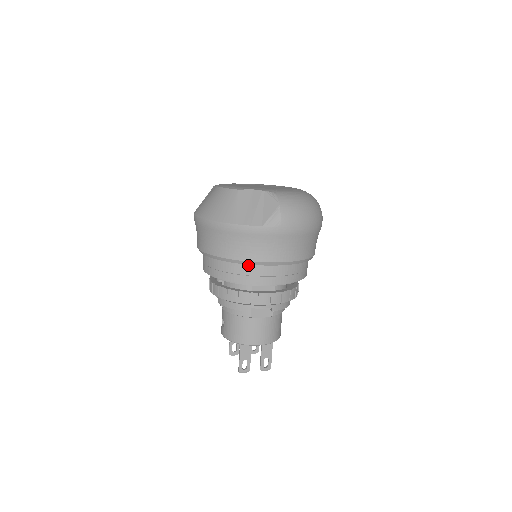
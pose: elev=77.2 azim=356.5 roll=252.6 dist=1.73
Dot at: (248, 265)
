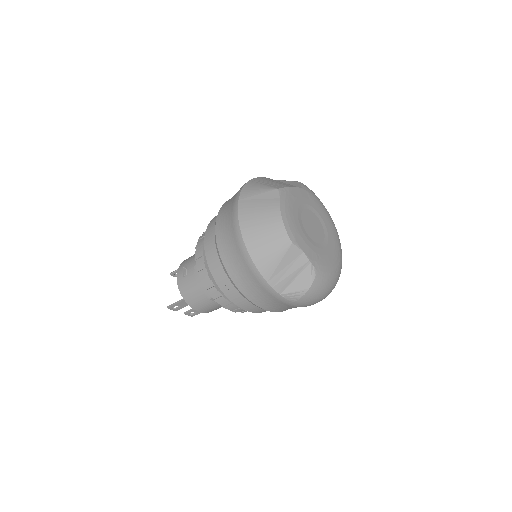
Dot at: occluded
